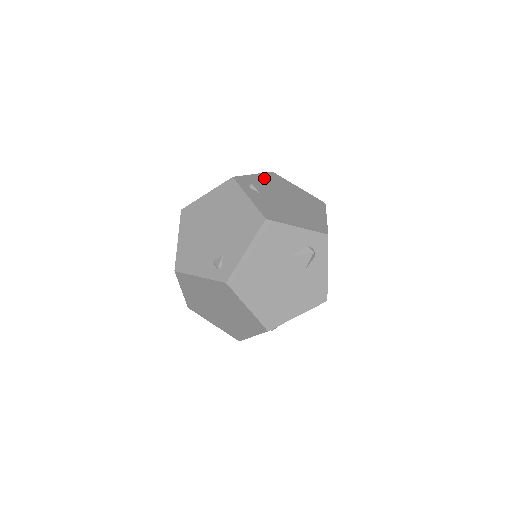
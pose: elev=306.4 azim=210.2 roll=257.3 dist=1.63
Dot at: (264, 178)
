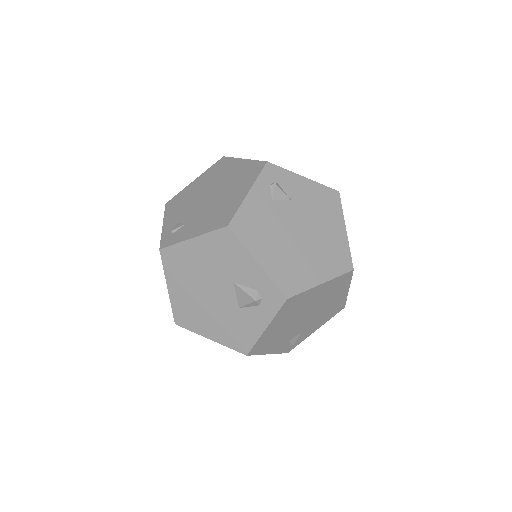
Dot at: (311, 189)
